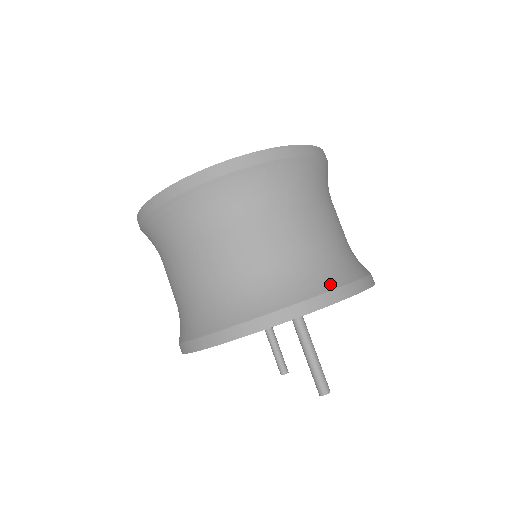
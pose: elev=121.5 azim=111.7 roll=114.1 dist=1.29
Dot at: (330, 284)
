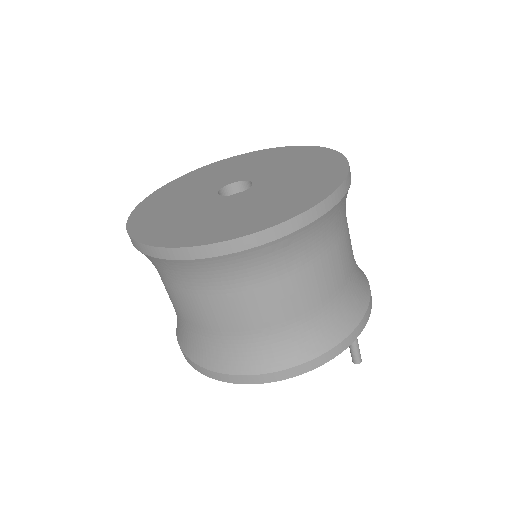
Dot at: (365, 277)
